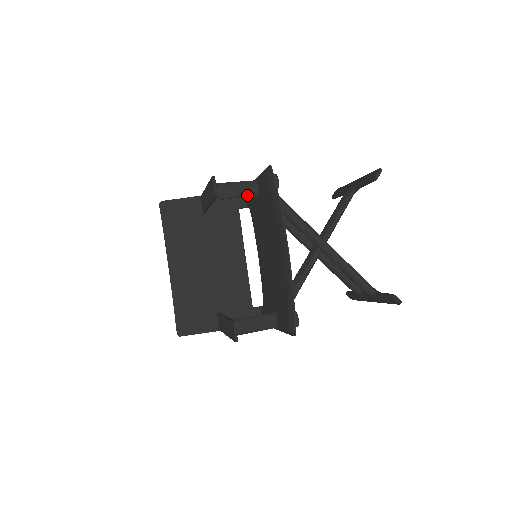
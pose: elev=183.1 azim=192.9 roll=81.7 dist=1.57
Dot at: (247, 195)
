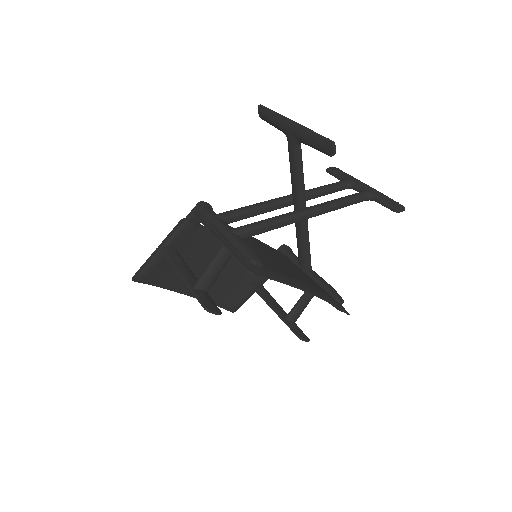
Dot at: occluded
